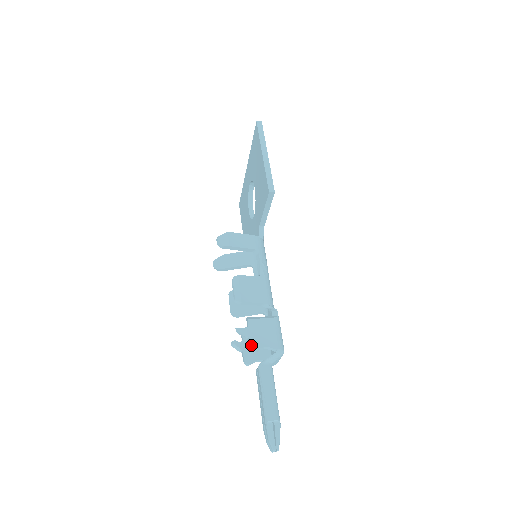
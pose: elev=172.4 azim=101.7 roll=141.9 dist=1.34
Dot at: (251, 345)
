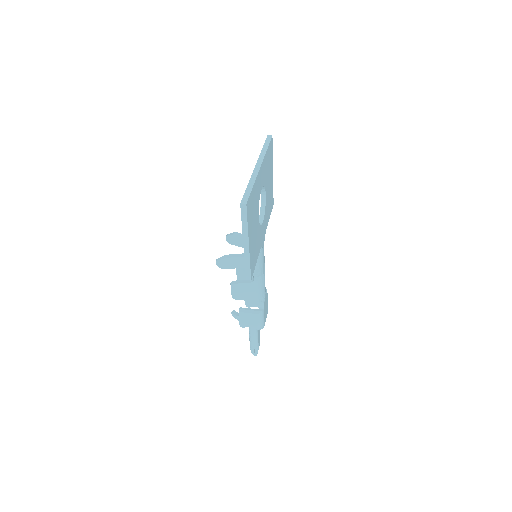
Dot at: (240, 325)
